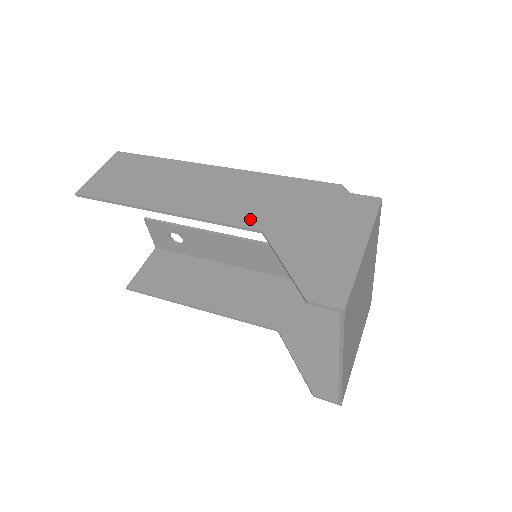
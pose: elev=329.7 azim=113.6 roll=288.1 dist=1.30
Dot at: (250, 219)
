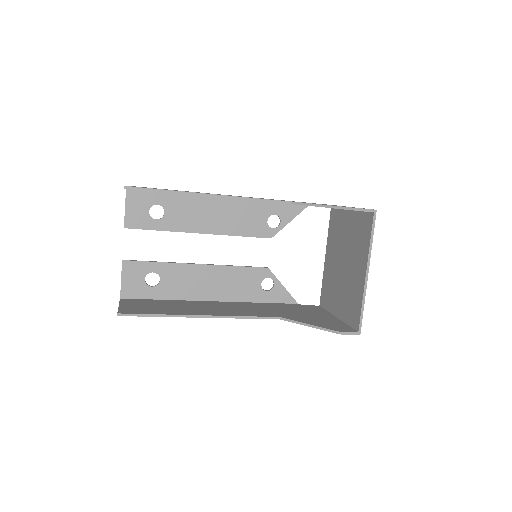
Dot at: occluded
